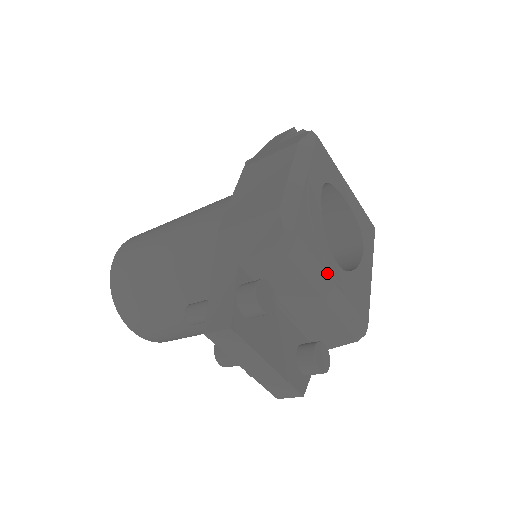
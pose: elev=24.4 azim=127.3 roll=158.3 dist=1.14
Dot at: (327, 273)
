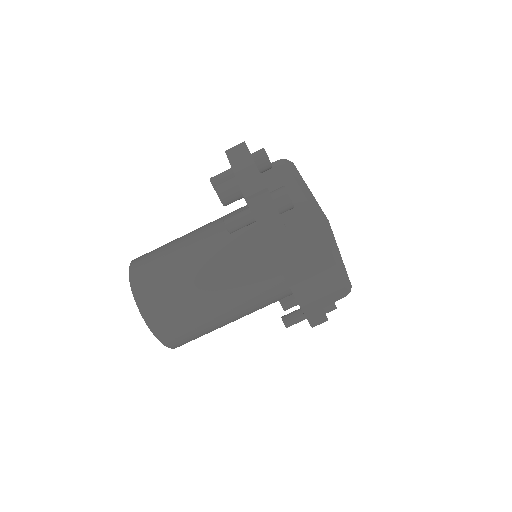
Dot at: (306, 184)
